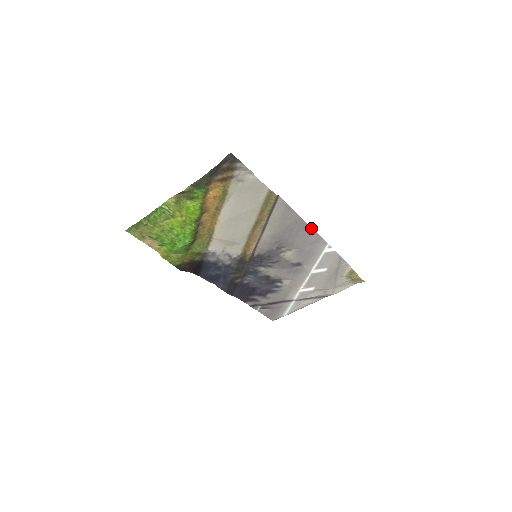
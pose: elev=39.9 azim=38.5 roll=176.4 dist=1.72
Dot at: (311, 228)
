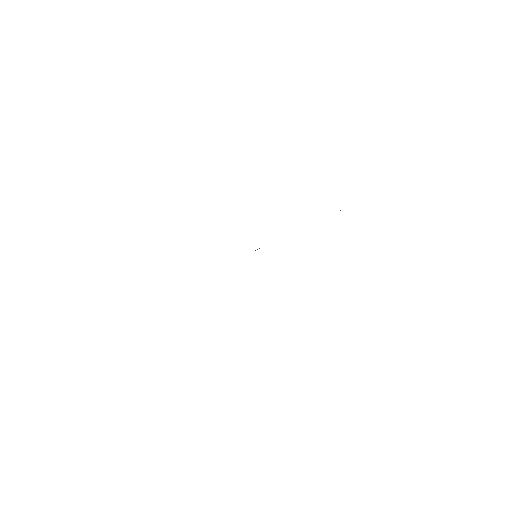
Dot at: occluded
